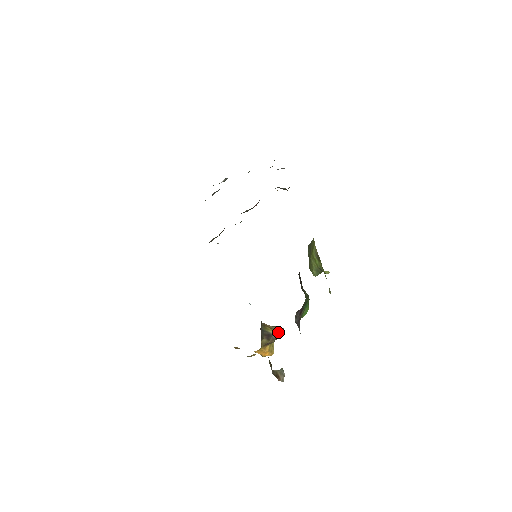
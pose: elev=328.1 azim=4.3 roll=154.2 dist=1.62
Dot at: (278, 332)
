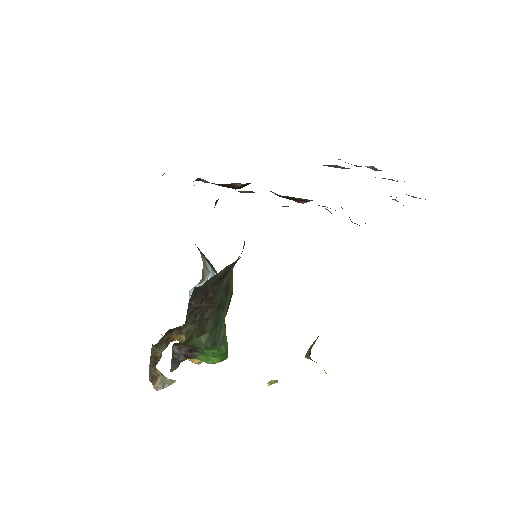
Dot at: occluded
